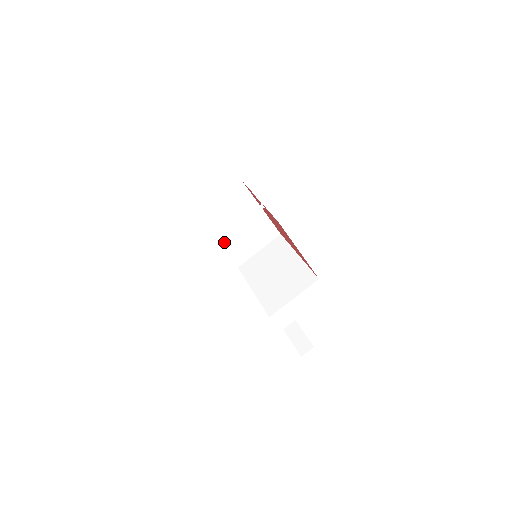
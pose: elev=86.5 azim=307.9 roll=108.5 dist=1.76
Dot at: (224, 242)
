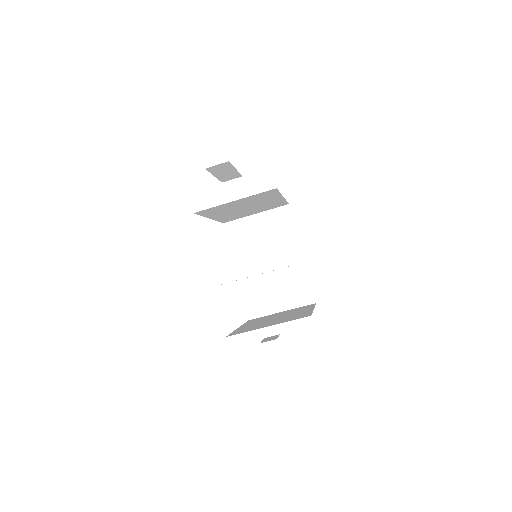
Dot at: (219, 216)
